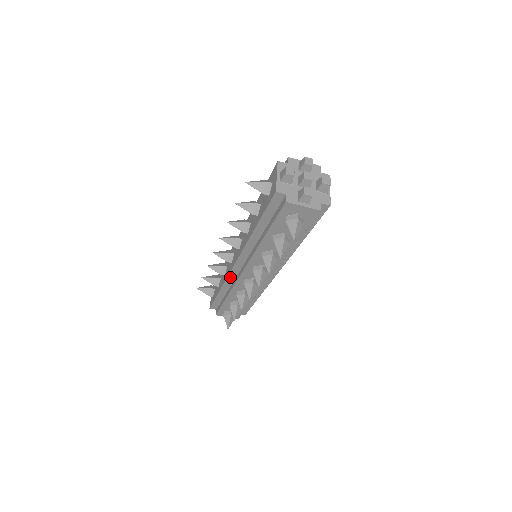
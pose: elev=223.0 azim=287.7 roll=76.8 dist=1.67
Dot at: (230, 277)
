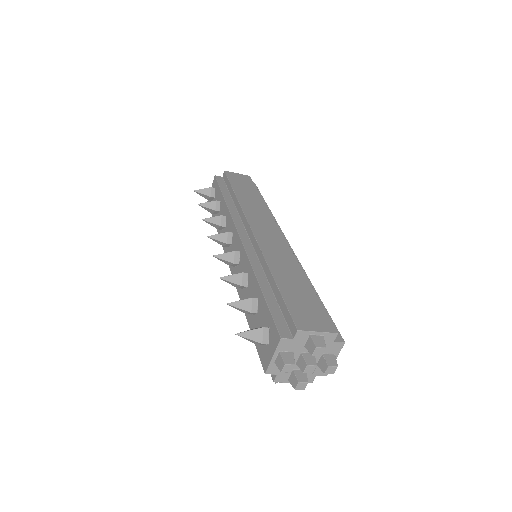
Dot at: occluded
